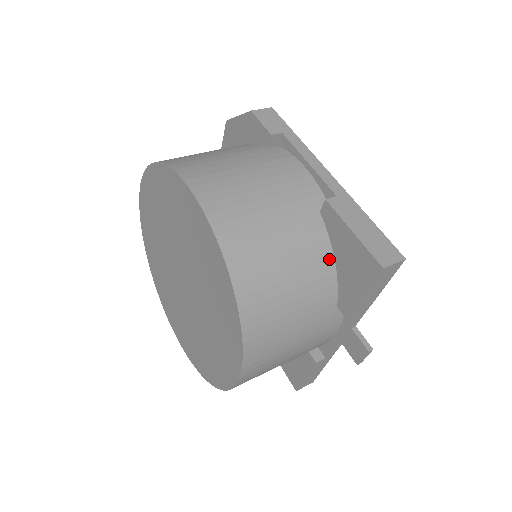
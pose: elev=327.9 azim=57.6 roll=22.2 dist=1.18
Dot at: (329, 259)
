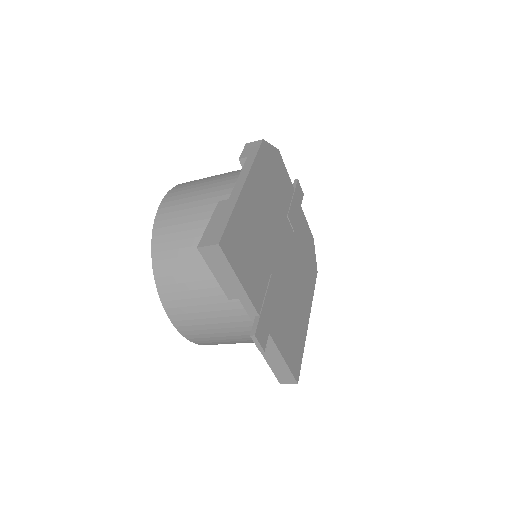
Dot at: occluded
